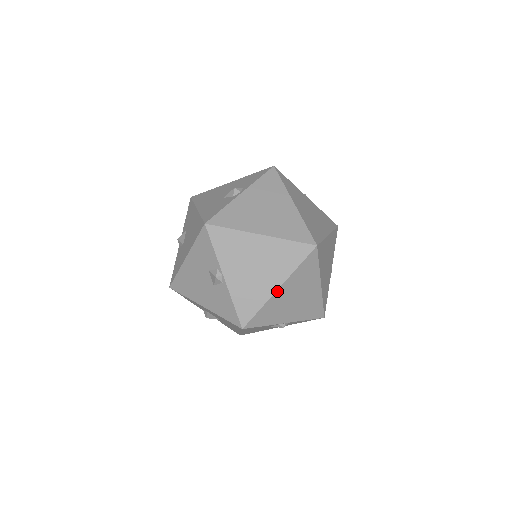
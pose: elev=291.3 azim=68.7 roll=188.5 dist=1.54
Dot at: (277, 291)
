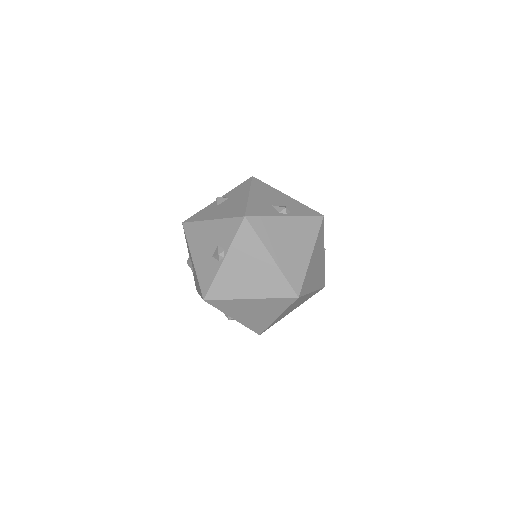
Dot at: (247, 299)
